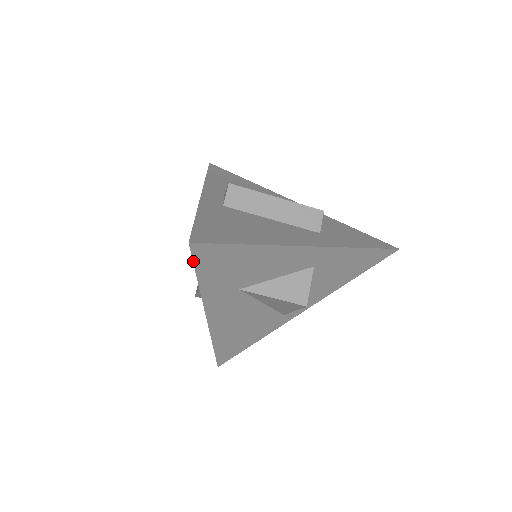
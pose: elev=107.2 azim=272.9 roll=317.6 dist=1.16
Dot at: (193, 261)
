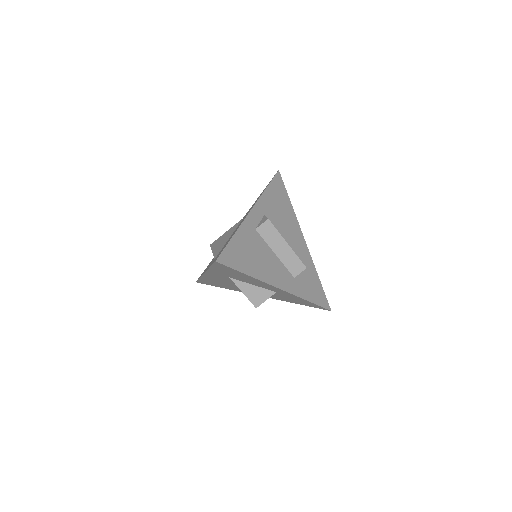
Dot at: (213, 264)
